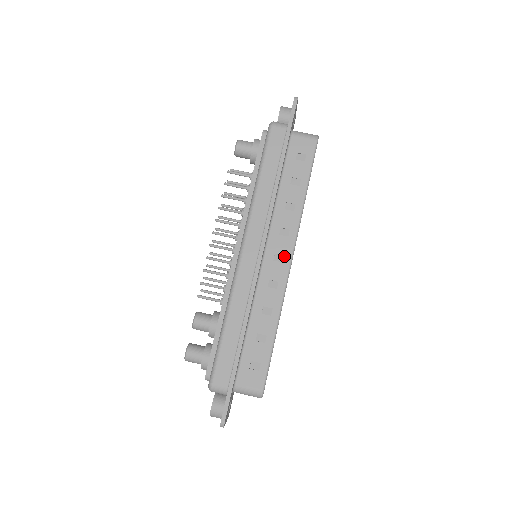
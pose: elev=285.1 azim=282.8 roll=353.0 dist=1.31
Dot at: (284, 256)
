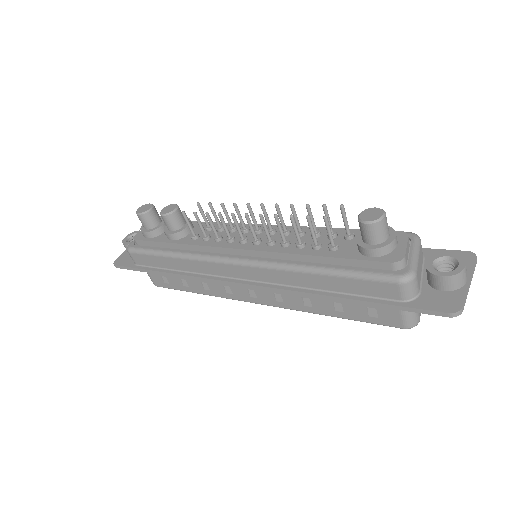
Dot at: (257, 298)
